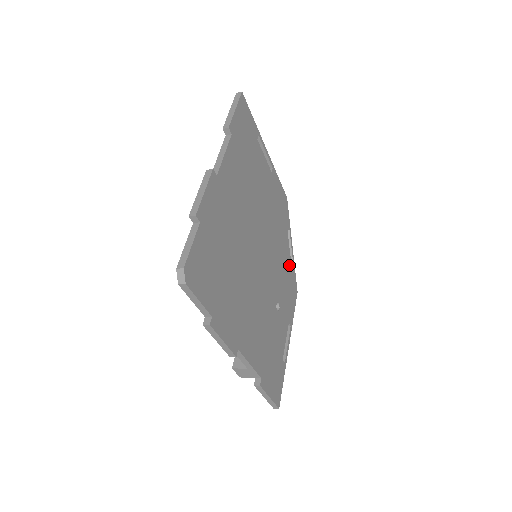
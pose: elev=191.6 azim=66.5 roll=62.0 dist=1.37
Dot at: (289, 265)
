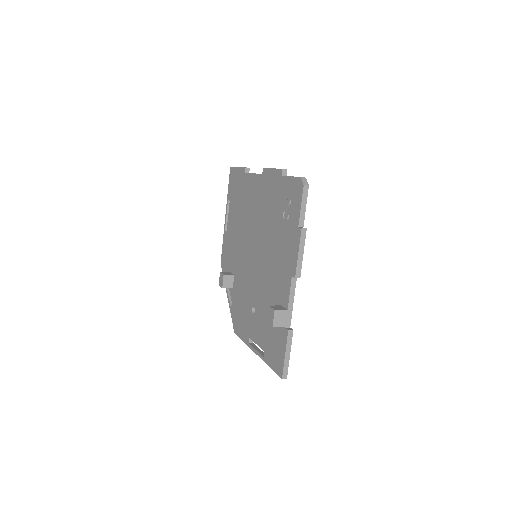
Dot at: occluded
